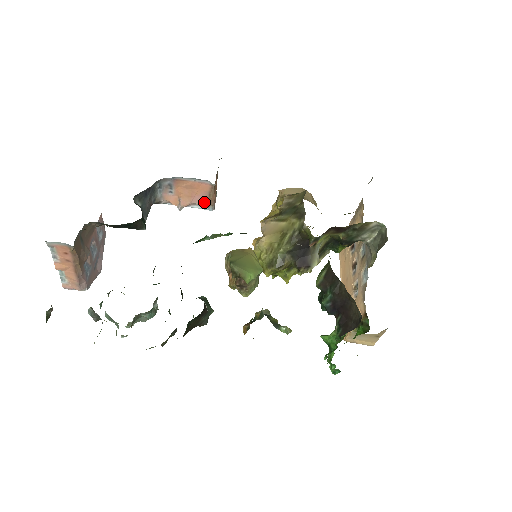
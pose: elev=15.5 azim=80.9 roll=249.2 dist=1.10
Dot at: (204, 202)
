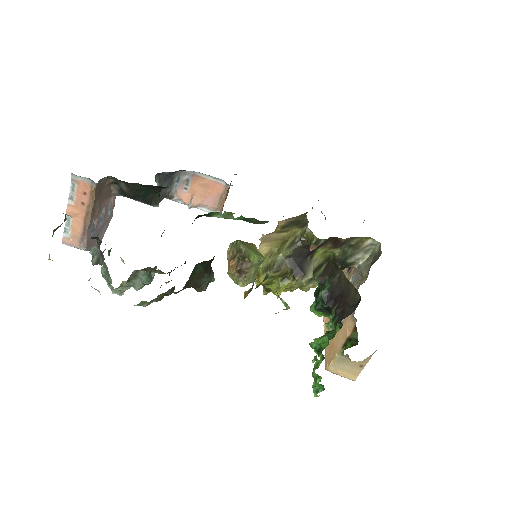
Dot at: (214, 205)
